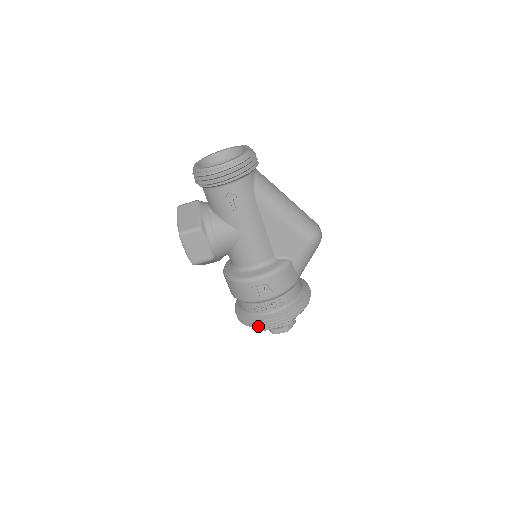
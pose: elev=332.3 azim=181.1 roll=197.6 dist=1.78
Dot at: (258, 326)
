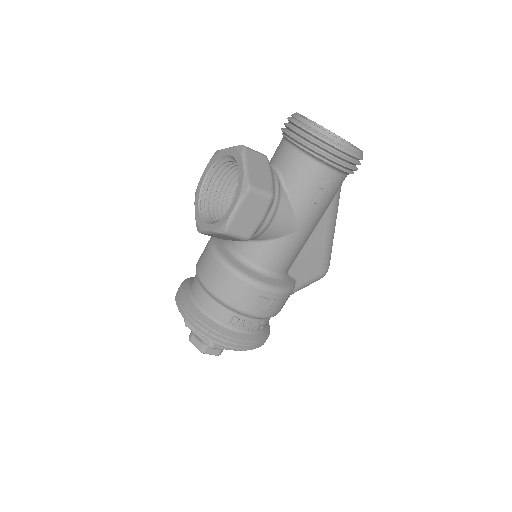
Dot at: (223, 343)
